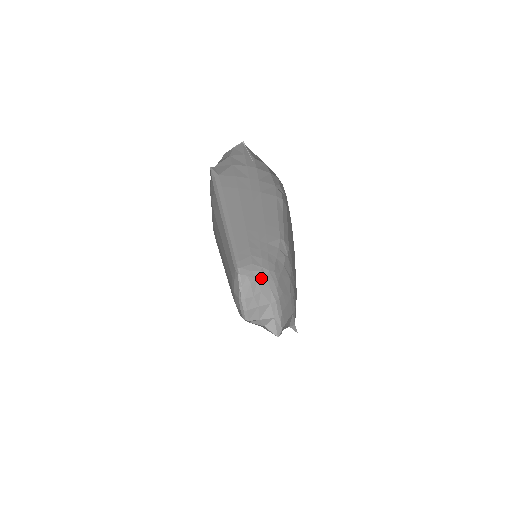
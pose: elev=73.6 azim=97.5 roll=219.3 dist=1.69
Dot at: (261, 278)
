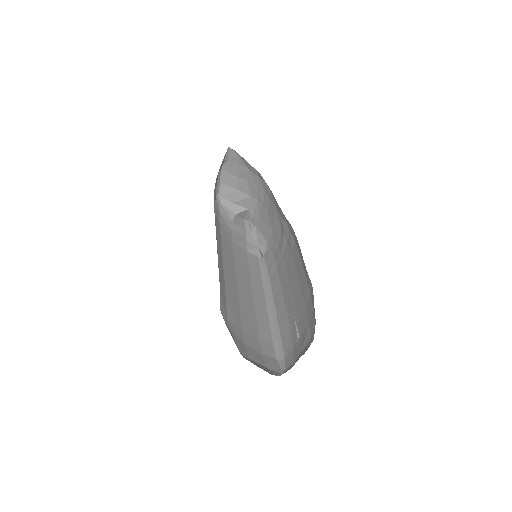
Dot at: (253, 173)
